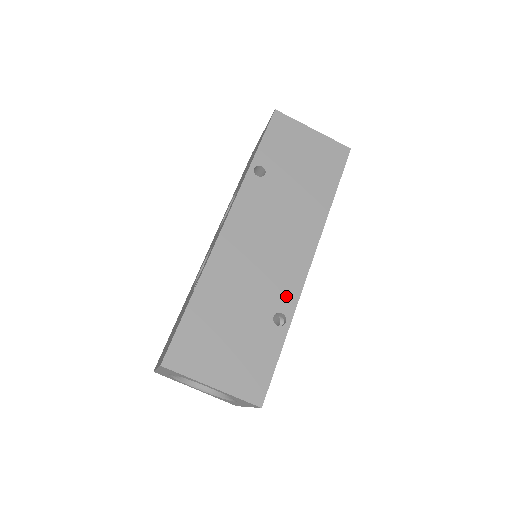
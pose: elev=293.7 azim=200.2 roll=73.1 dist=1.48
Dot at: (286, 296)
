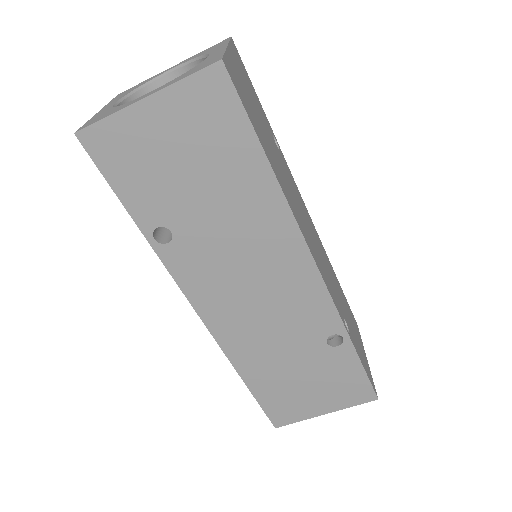
Dot at: (322, 320)
